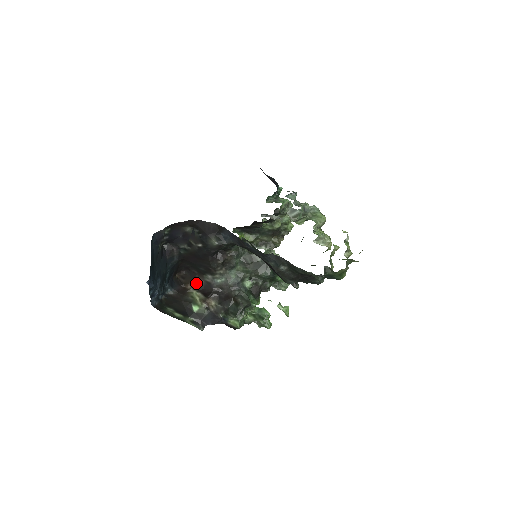
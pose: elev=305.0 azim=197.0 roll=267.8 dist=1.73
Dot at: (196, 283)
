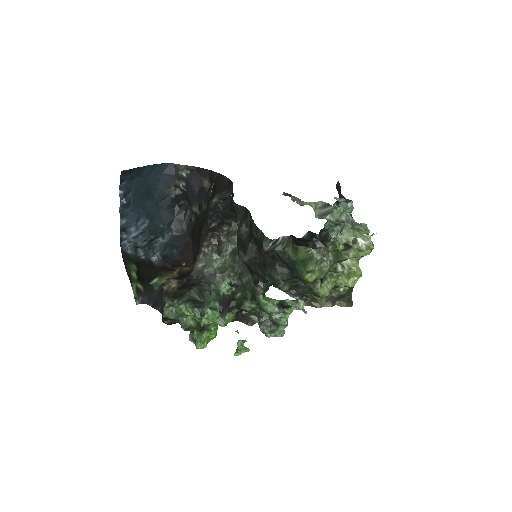
Dot at: (185, 267)
